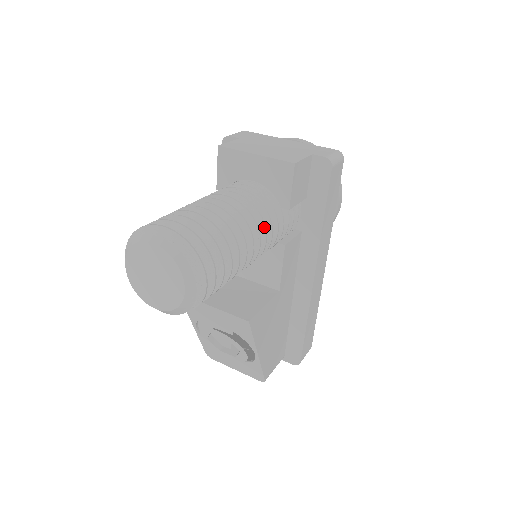
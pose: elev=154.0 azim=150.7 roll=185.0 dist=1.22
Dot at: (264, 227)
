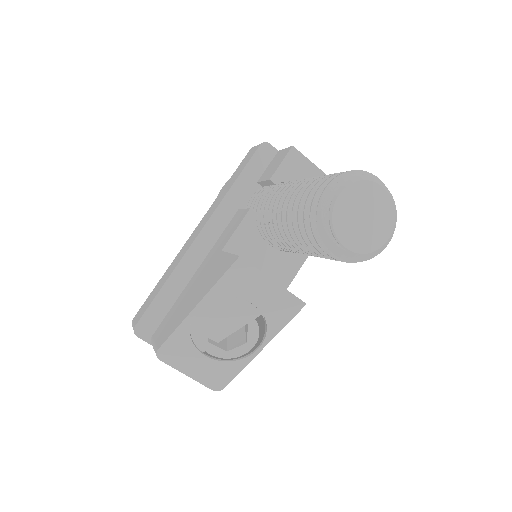
Dot at: occluded
